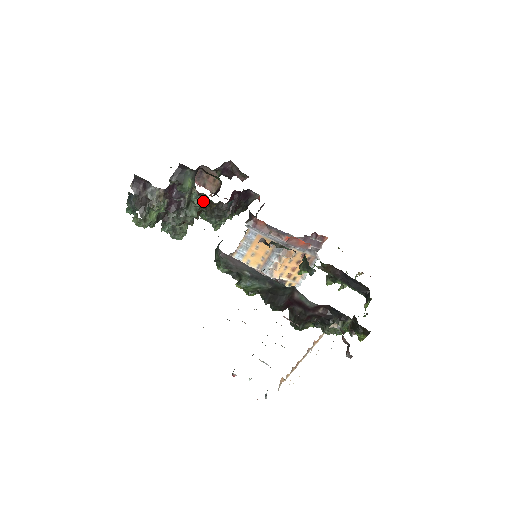
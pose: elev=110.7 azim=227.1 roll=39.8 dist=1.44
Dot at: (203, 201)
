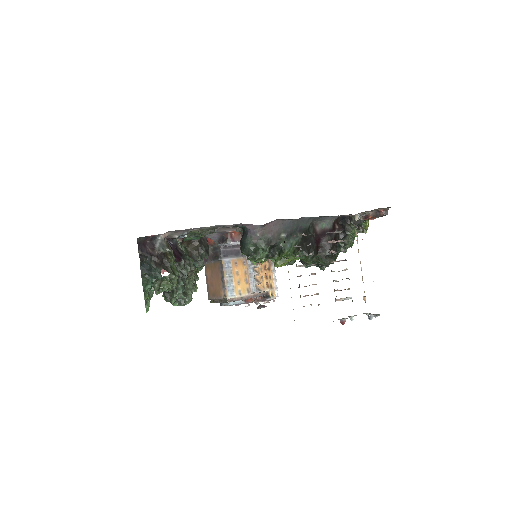
Dot at: (186, 249)
